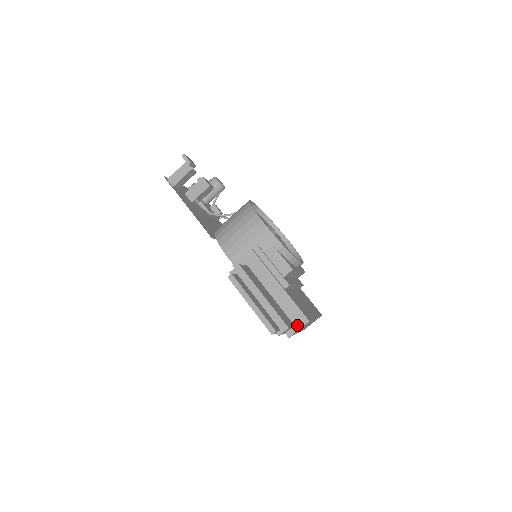
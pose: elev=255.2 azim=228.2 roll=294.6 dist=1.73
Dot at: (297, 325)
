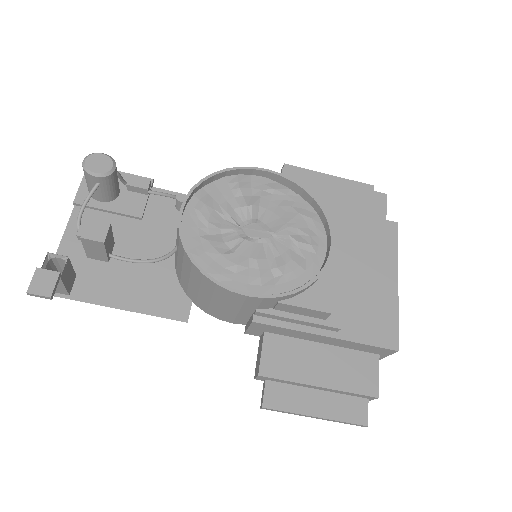
Dot at: (383, 354)
